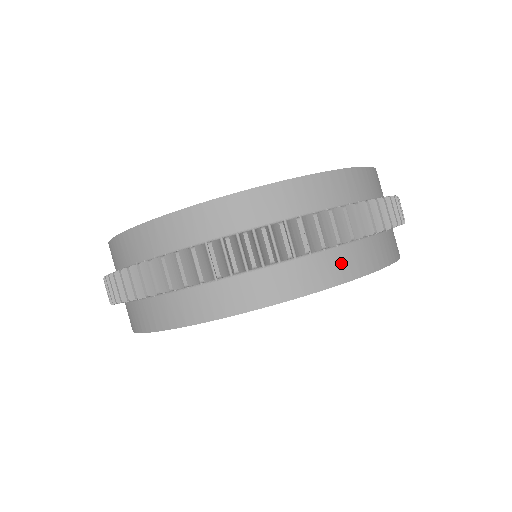
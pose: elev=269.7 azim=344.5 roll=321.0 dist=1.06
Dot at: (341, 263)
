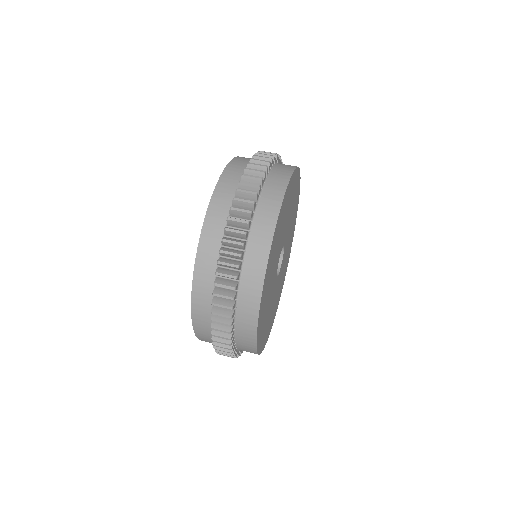
Dot at: (270, 199)
